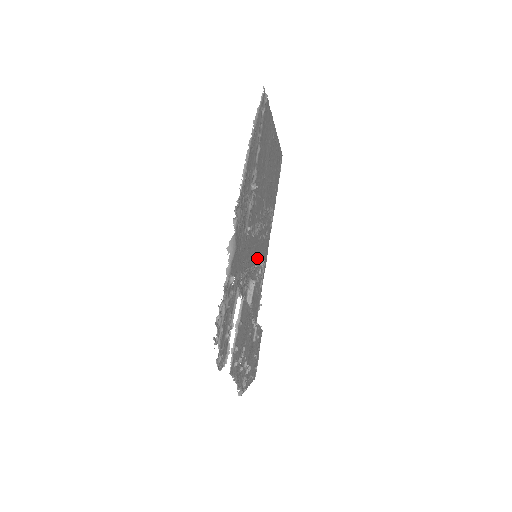
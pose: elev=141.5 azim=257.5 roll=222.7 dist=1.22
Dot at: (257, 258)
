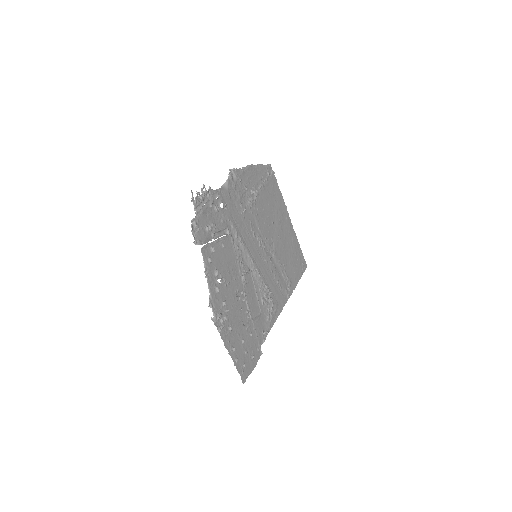
Dot at: (260, 271)
